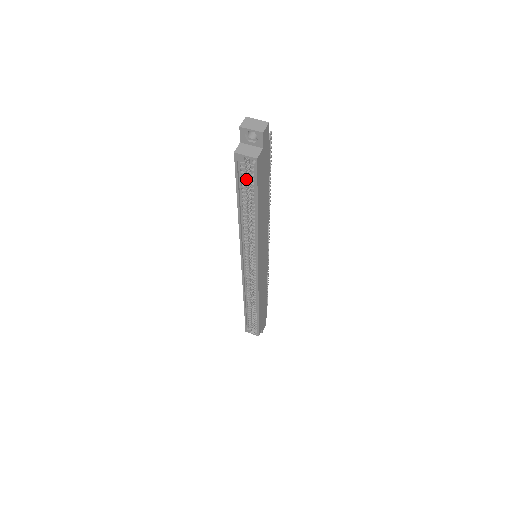
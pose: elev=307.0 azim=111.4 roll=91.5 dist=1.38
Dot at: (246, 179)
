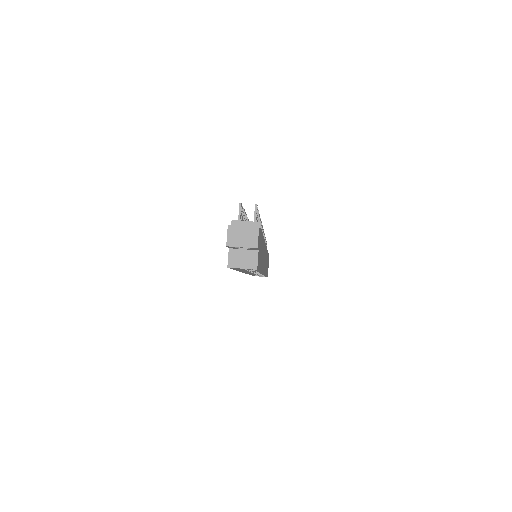
Dot at: occluded
